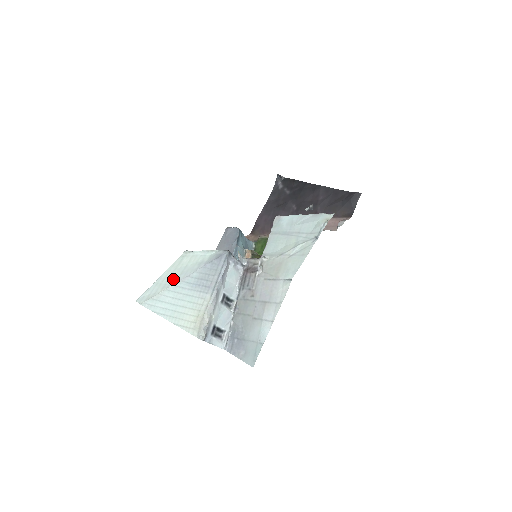
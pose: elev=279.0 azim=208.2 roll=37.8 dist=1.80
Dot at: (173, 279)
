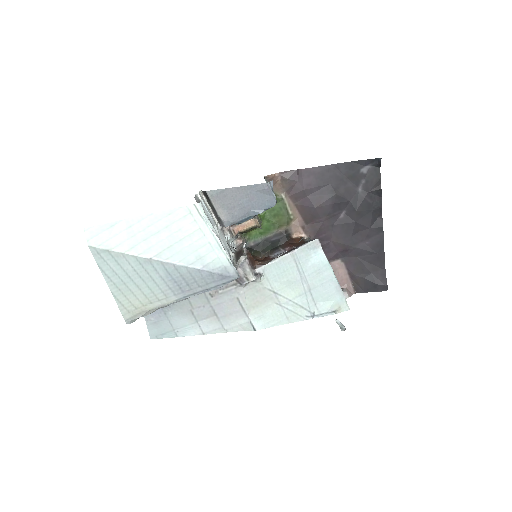
Dot at: (154, 247)
